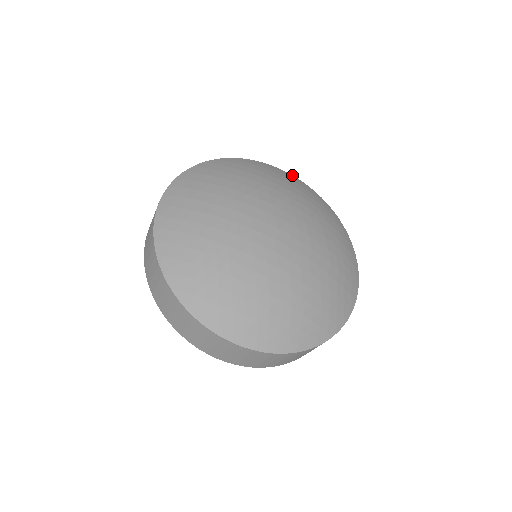
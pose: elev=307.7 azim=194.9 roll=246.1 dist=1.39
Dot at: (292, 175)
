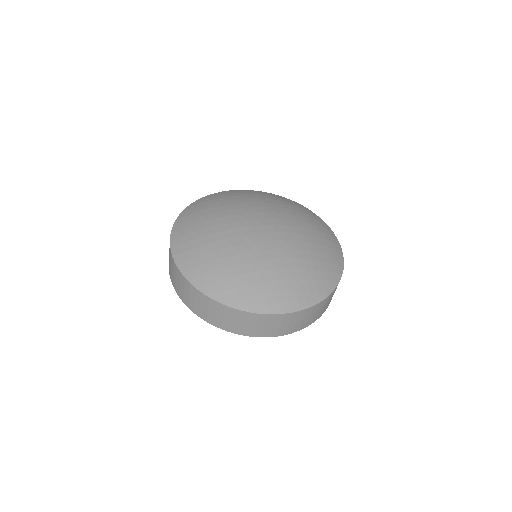
Dot at: (242, 190)
